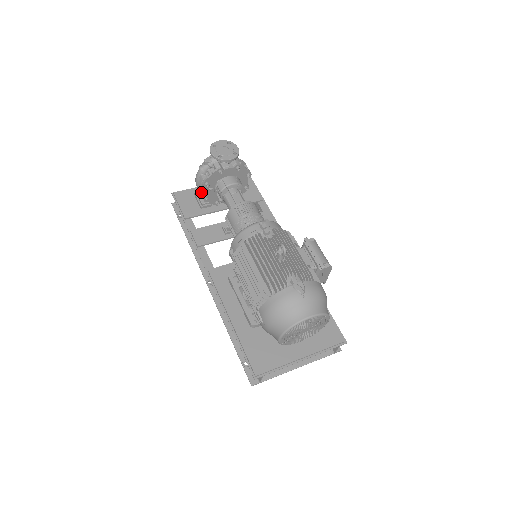
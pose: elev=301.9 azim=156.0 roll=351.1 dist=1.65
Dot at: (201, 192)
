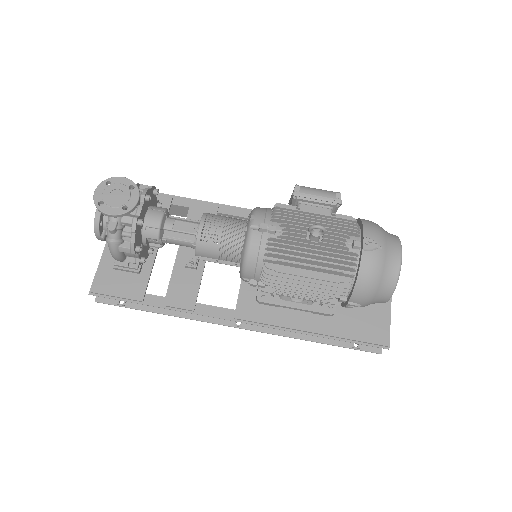
Dot at: (132, 261)
